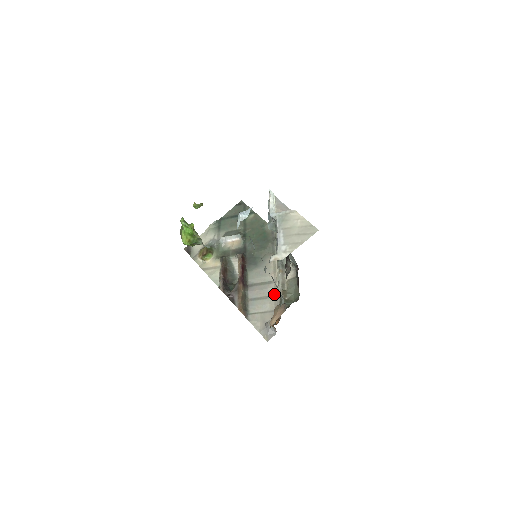
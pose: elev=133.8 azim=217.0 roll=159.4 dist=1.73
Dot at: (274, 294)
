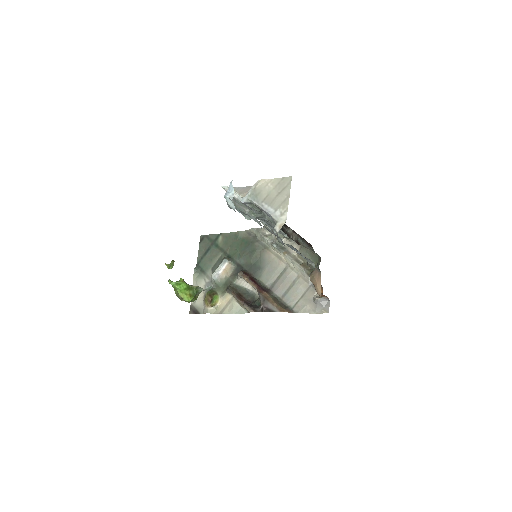
Dot at: (297, 275)
